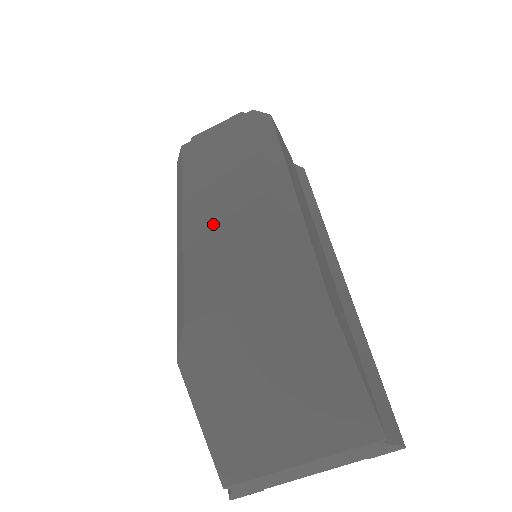
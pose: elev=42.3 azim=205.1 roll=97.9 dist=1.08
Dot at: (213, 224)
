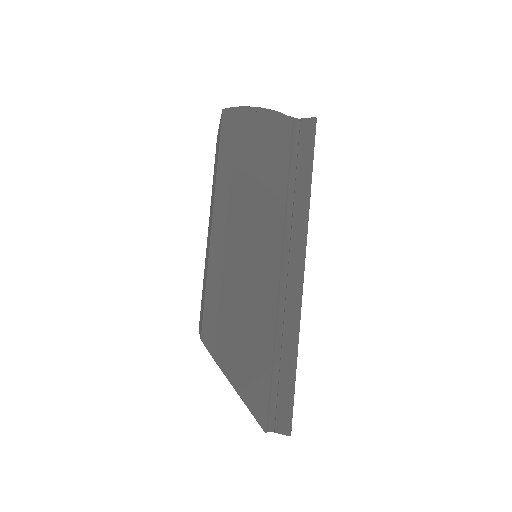
Dot at: (206, 255)
